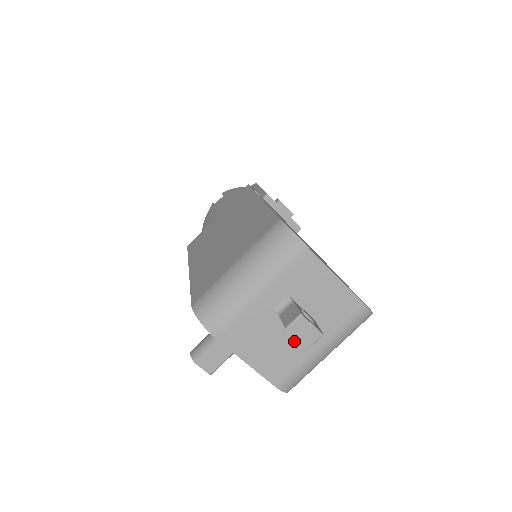
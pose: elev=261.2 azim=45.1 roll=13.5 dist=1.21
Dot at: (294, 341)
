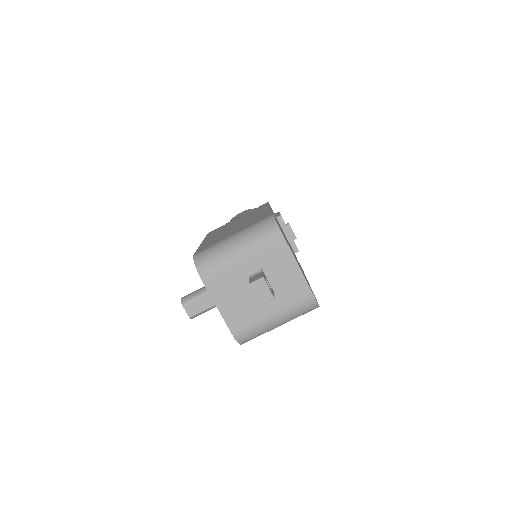
Dot at: (255, 303)
